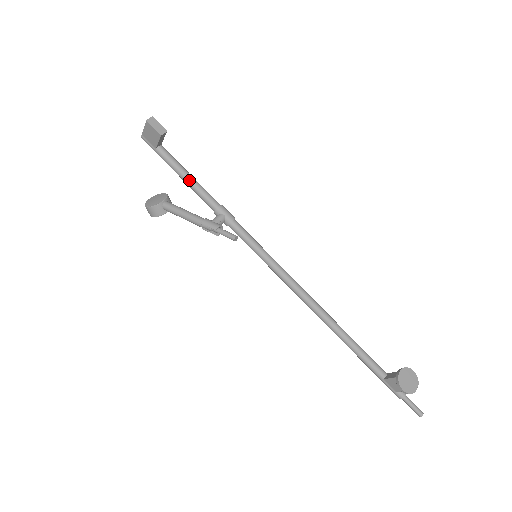
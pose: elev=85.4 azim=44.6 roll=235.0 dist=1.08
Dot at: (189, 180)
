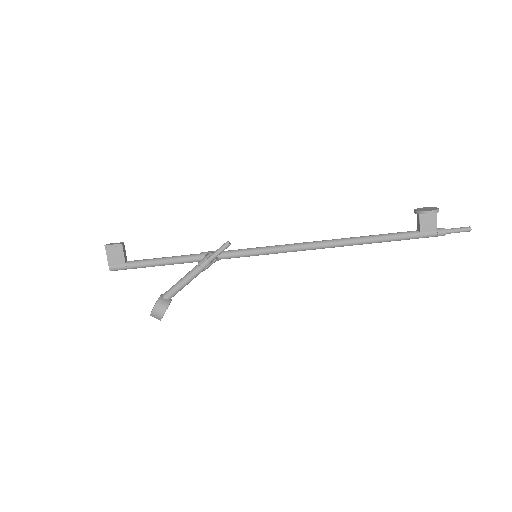
Dot at: (165, 259)
